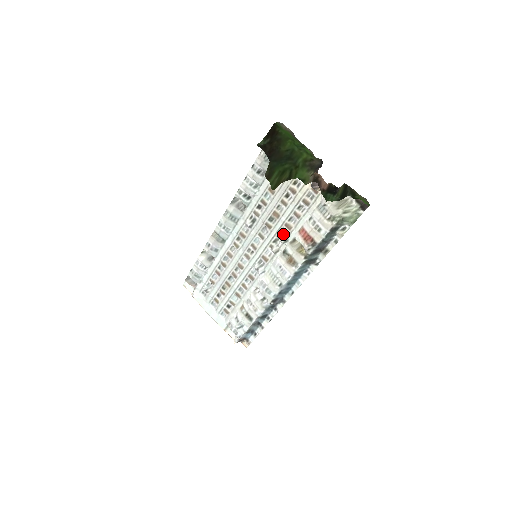
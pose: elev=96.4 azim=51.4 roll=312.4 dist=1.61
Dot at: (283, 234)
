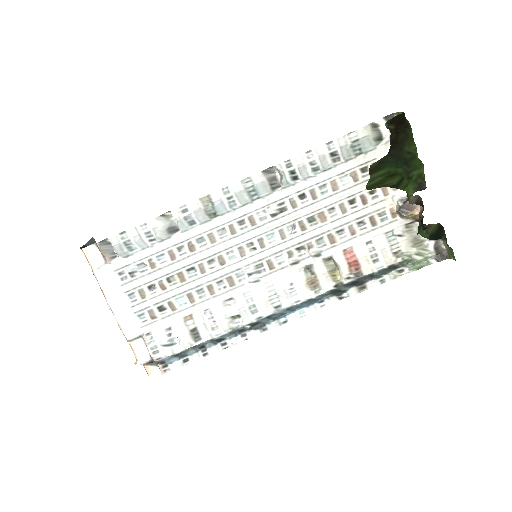
Dot at: (318, 245)
